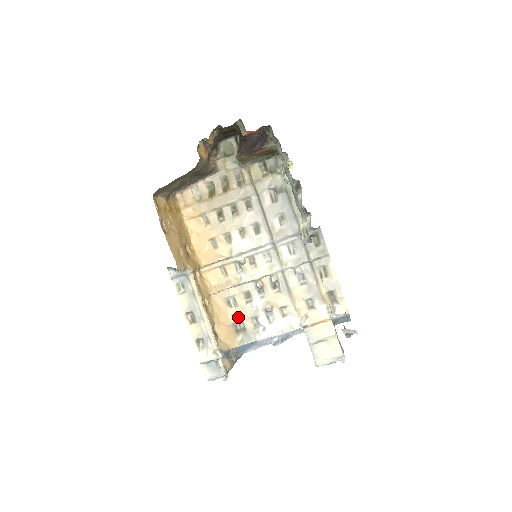
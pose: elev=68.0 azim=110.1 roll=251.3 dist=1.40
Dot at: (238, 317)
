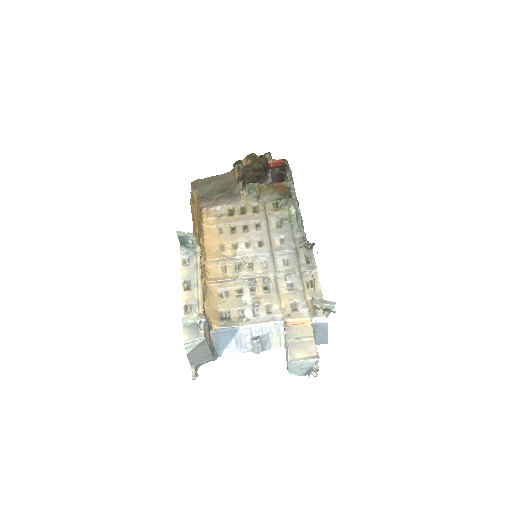
Dot at: (226, 306)
